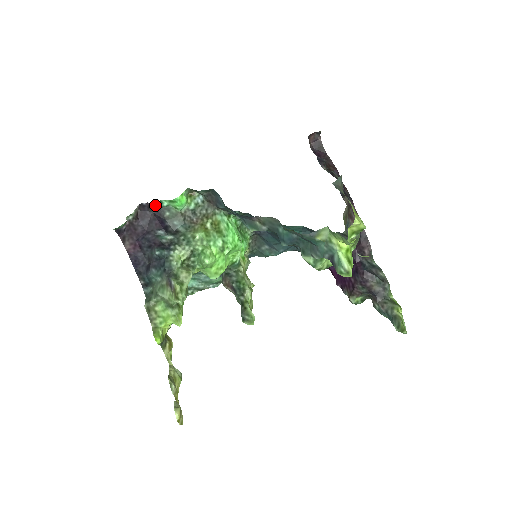
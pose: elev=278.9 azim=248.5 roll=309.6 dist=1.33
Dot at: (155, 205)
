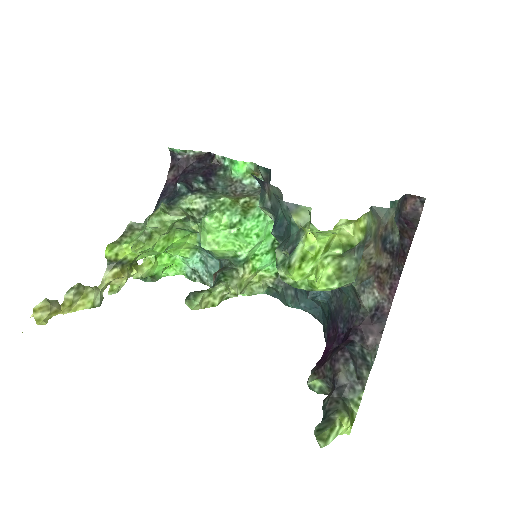
Dot at: (218, 158)
